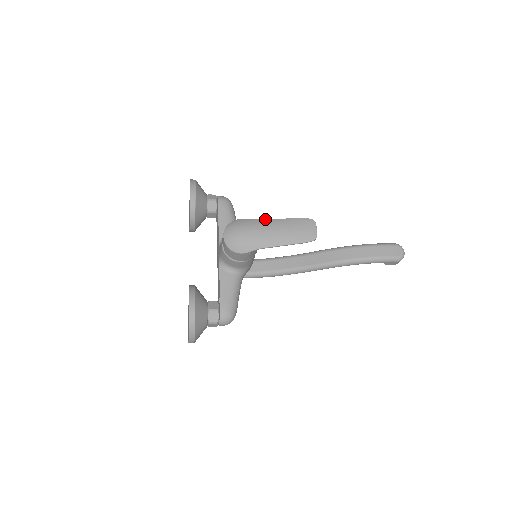
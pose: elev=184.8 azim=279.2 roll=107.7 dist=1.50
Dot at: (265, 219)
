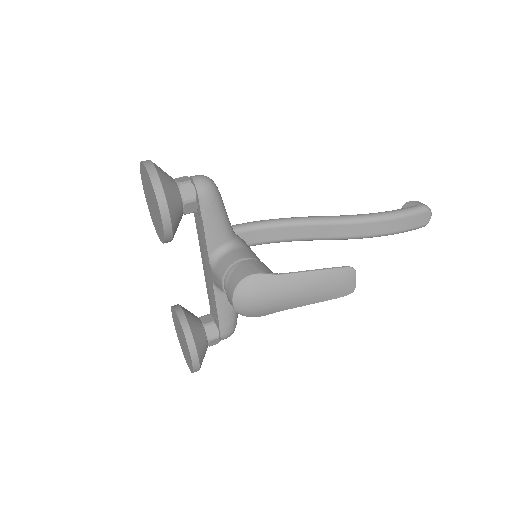
Dot at: (289, 274)
